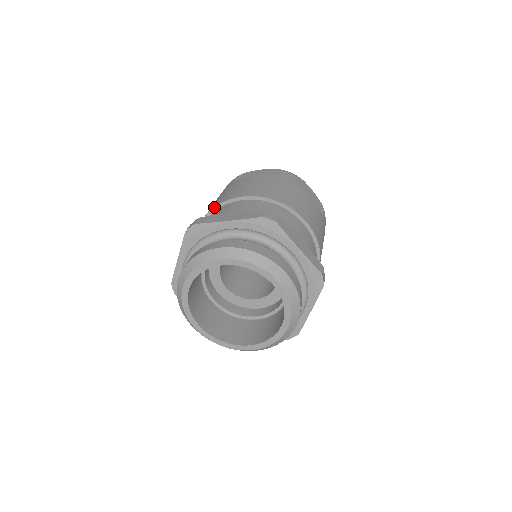
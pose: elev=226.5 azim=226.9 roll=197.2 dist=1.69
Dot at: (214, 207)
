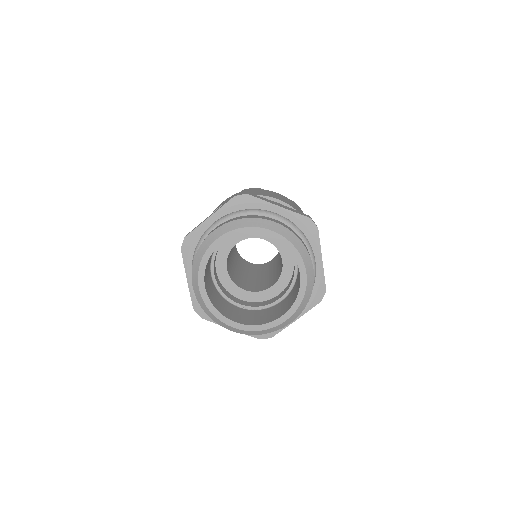
Dot at: occluded
